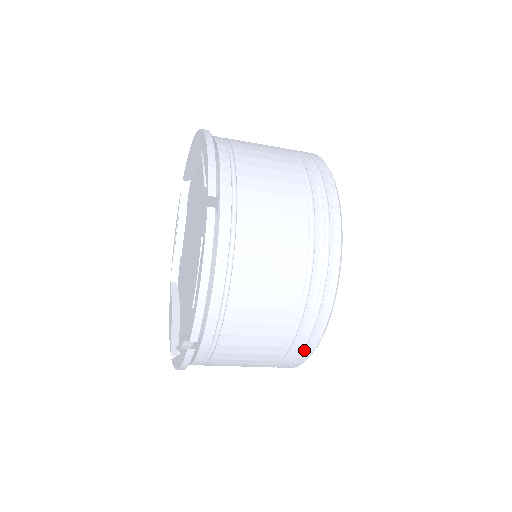
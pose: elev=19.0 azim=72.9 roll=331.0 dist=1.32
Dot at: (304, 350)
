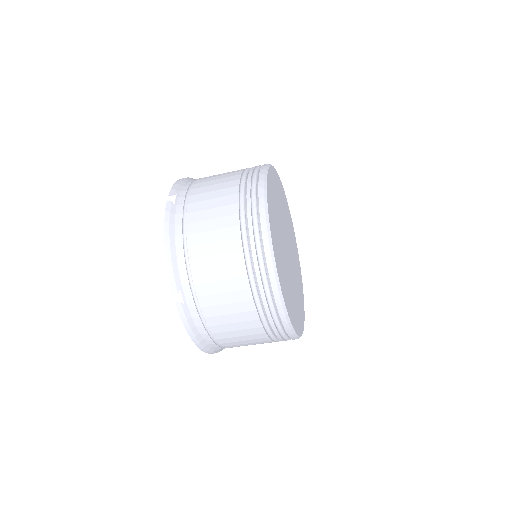
Dot at: (271, 290)
